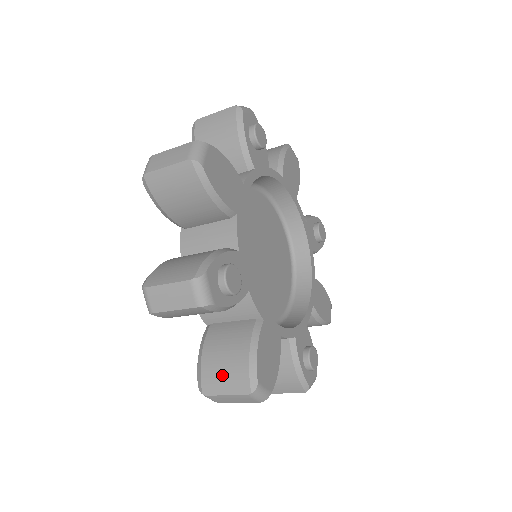
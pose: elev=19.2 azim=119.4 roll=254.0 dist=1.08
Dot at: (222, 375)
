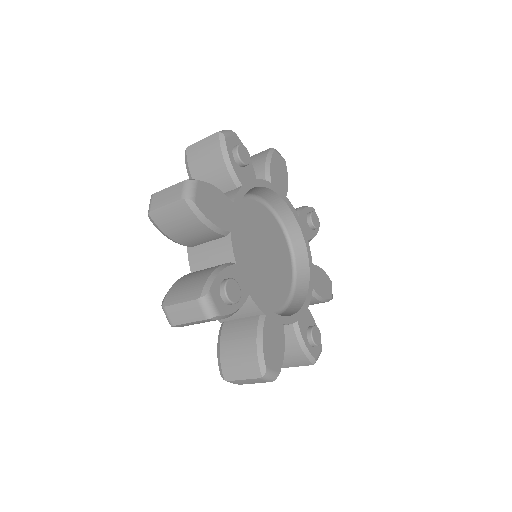
Dot at: (237, 364)
